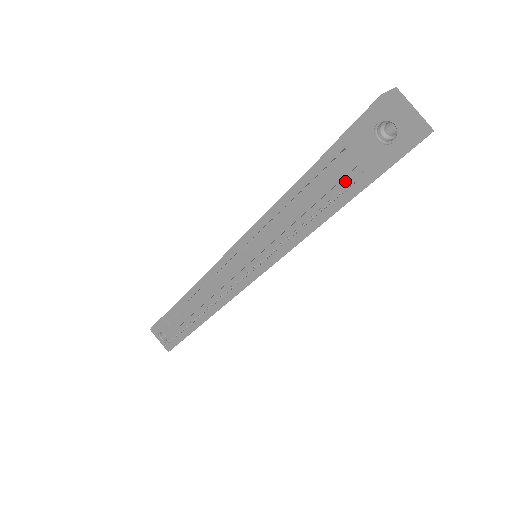
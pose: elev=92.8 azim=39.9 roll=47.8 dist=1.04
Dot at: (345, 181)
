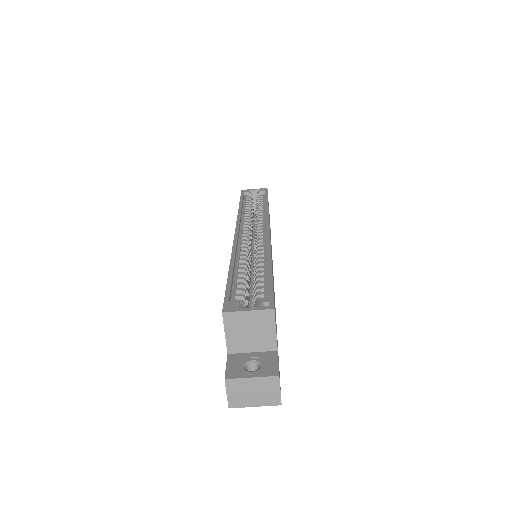
Dot at: occluded
